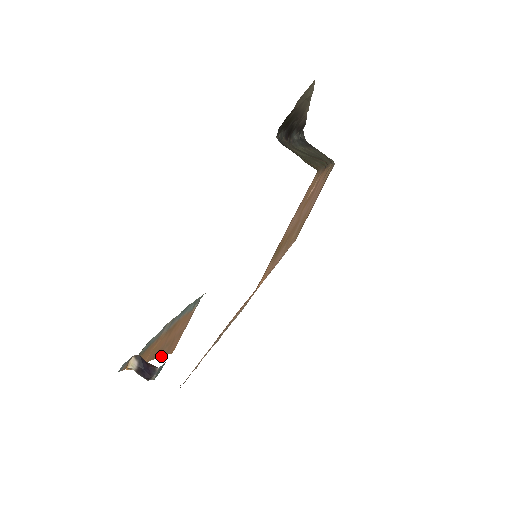
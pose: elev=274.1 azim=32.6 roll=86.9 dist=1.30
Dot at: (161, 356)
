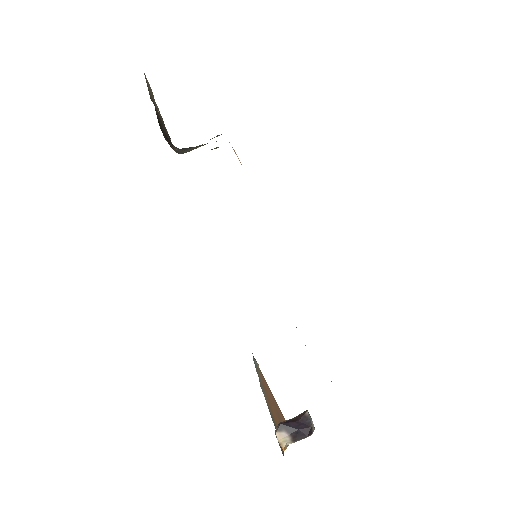
Dot at: occluded
